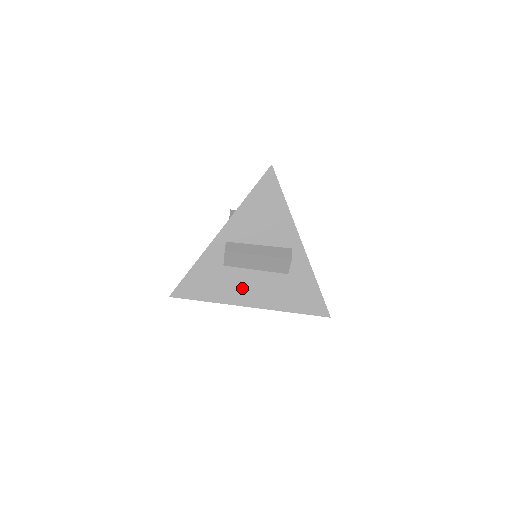
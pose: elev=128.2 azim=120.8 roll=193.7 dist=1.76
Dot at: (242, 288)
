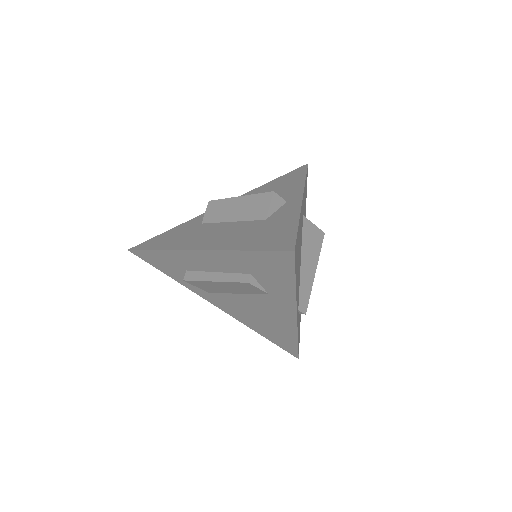
Dot at: (202, 236)
